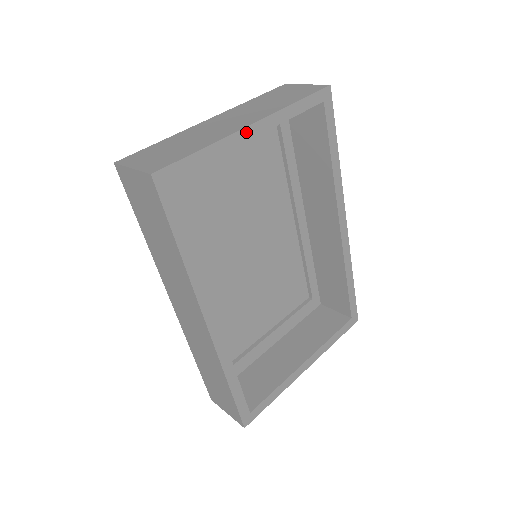
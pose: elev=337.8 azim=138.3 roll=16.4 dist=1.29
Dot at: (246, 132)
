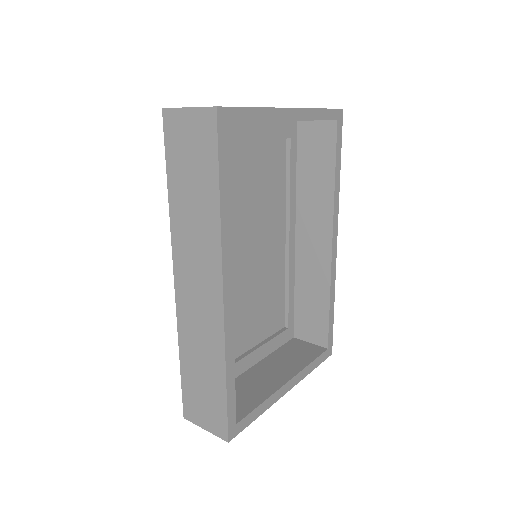
Dot at: (286, 112)
